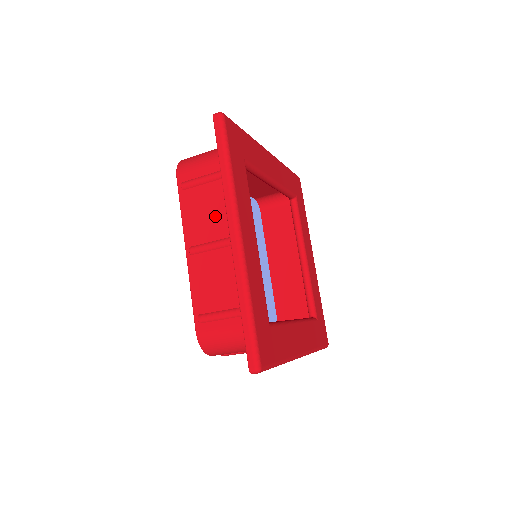
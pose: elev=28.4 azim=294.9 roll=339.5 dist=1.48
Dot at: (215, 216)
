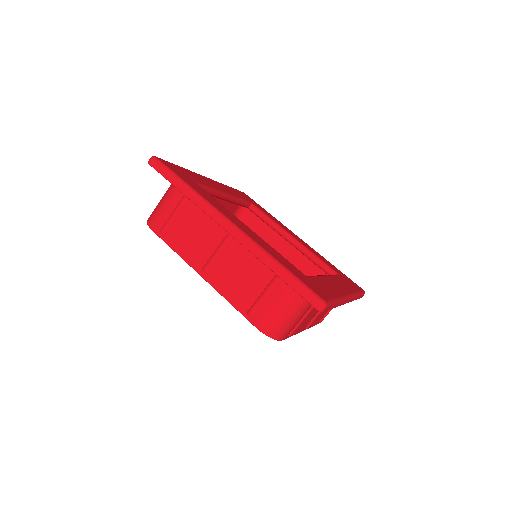
Dot at: (203, 232)
